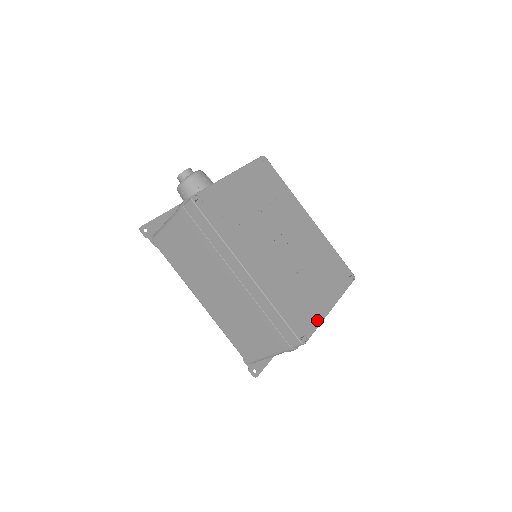
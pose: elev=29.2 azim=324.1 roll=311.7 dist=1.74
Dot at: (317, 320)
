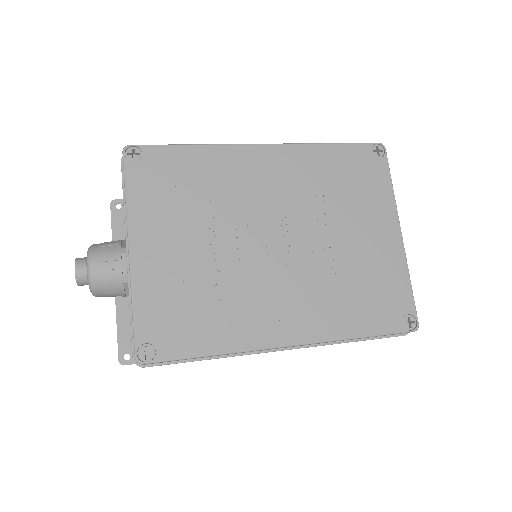
Dot at: (402, 276)
